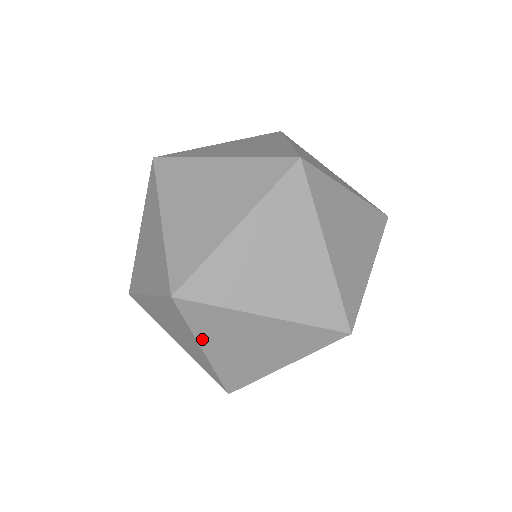
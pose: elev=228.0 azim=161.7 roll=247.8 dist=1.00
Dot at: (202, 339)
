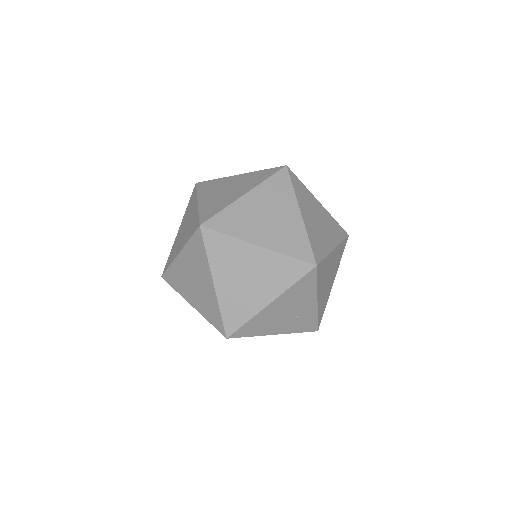
Dot at: occluded
